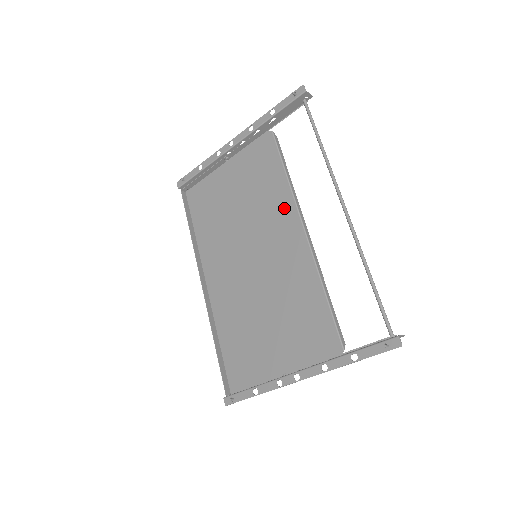
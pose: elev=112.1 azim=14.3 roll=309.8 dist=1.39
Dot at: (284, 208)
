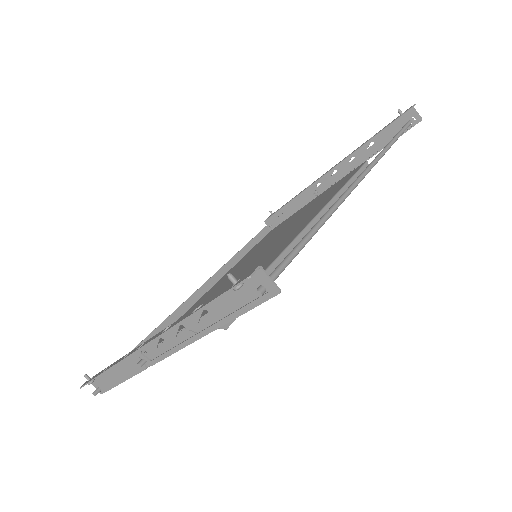
Dot at: (316, 210)
